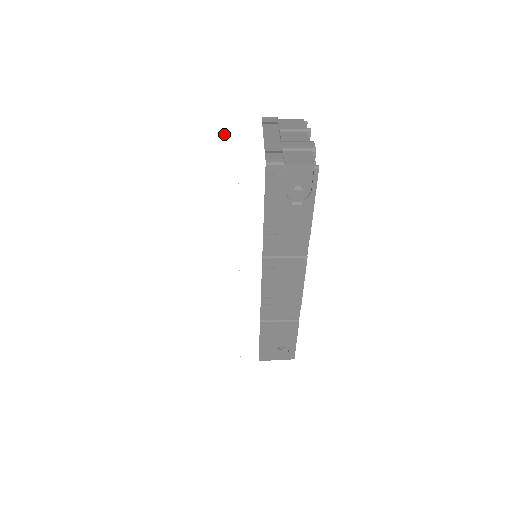
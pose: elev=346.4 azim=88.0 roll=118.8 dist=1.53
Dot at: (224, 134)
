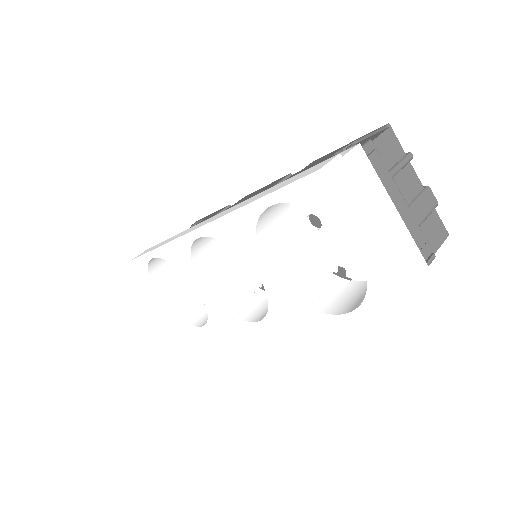
Dot at: (377, 247)
